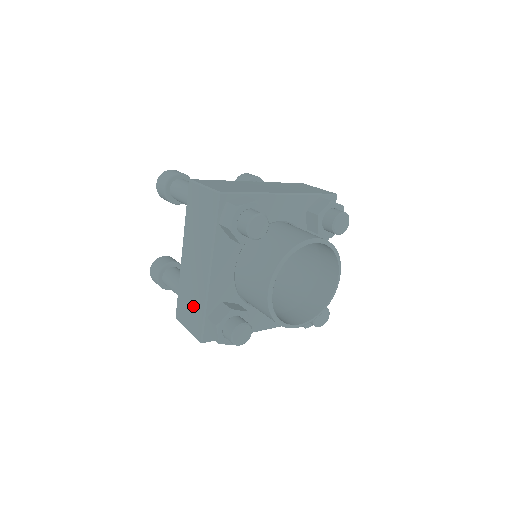
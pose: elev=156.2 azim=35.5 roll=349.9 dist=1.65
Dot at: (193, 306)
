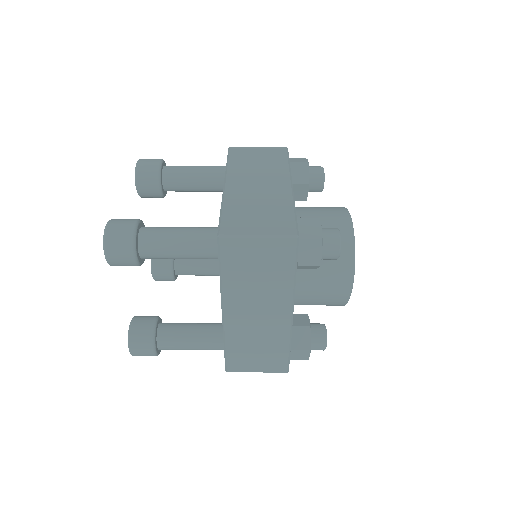
Dot at: (265, 351)
